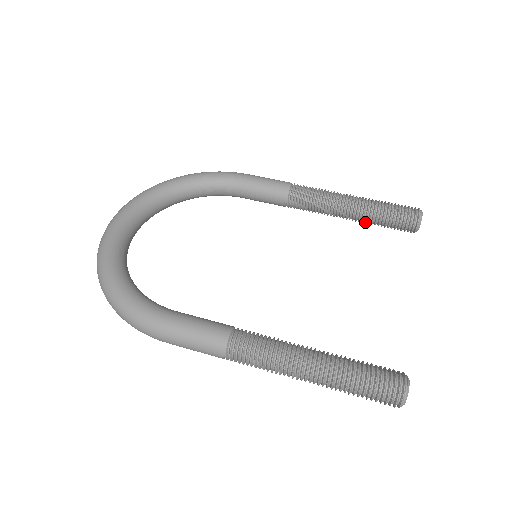
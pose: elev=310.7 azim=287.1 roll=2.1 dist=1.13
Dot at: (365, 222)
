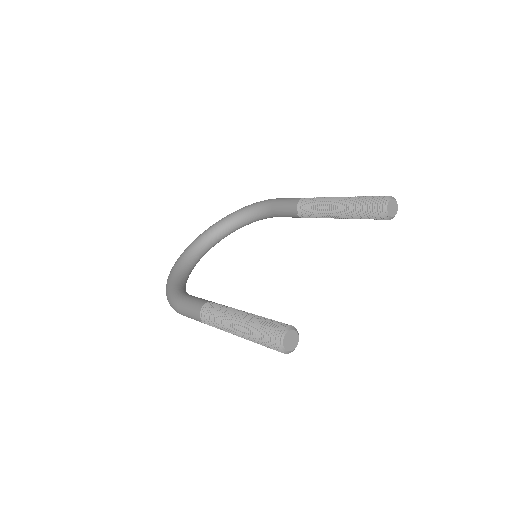
Dot at: (350, 218)
